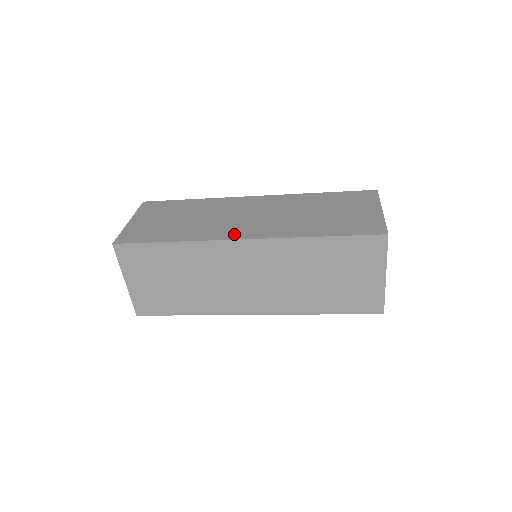
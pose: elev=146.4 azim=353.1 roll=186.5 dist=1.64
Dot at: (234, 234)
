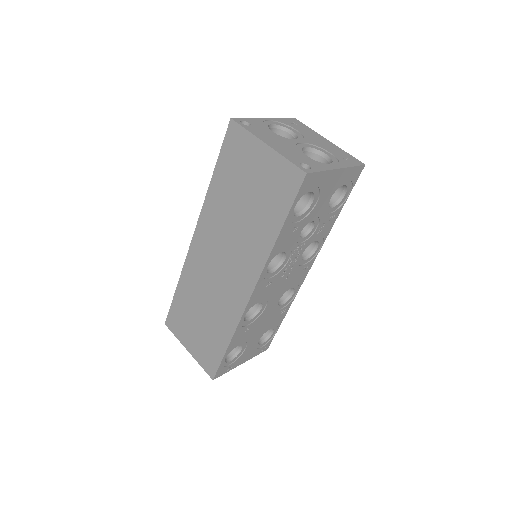
Dot at: occluded
